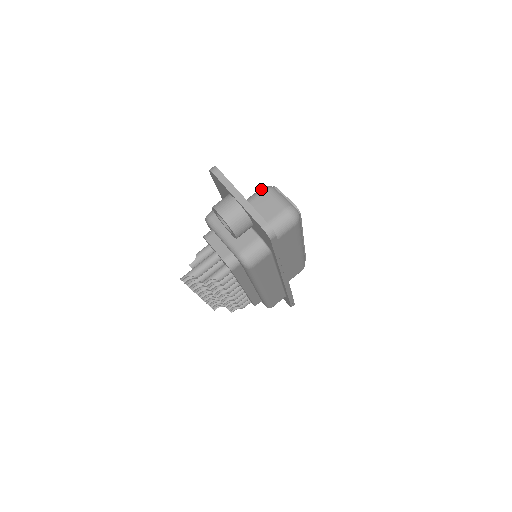
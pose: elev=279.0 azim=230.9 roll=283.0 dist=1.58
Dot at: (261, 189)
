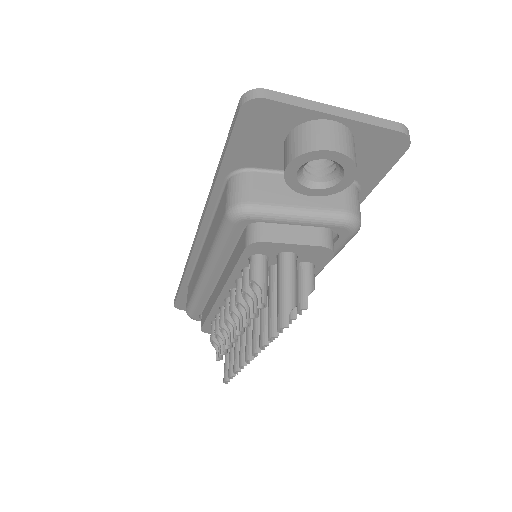
Dot at: occluded
